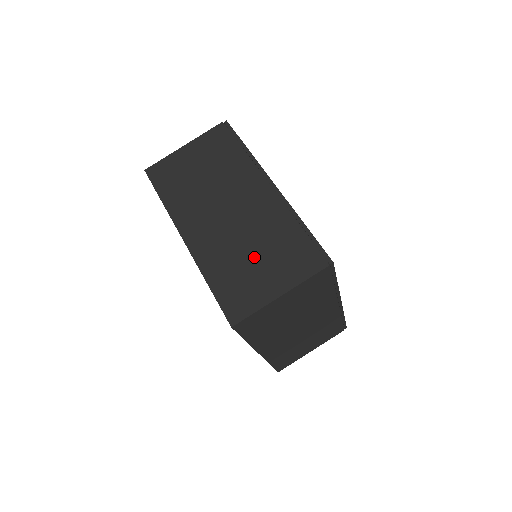
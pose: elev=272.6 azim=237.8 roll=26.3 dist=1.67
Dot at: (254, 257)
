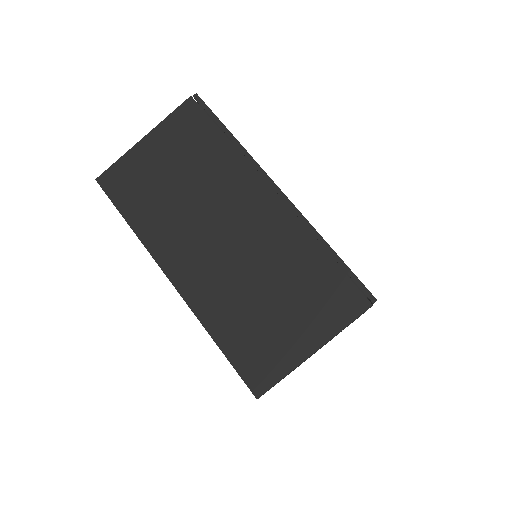
Dot at: (270, 300)
